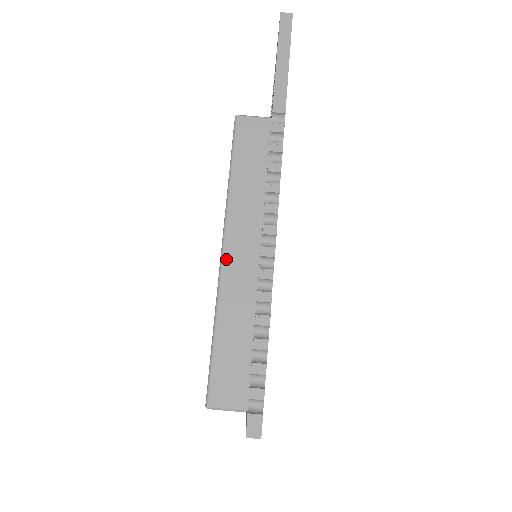
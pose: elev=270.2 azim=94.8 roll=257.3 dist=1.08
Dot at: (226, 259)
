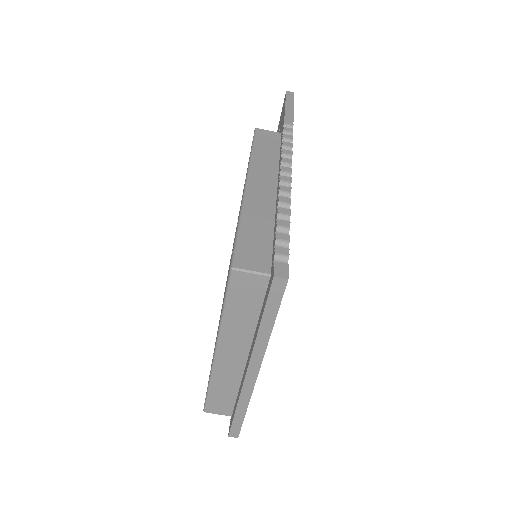
Dot at: (249, 187)
